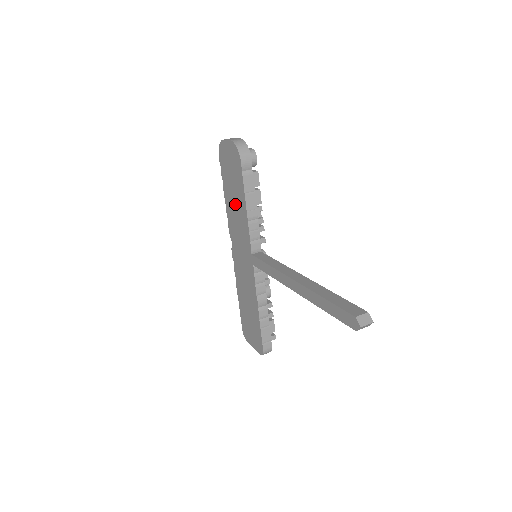
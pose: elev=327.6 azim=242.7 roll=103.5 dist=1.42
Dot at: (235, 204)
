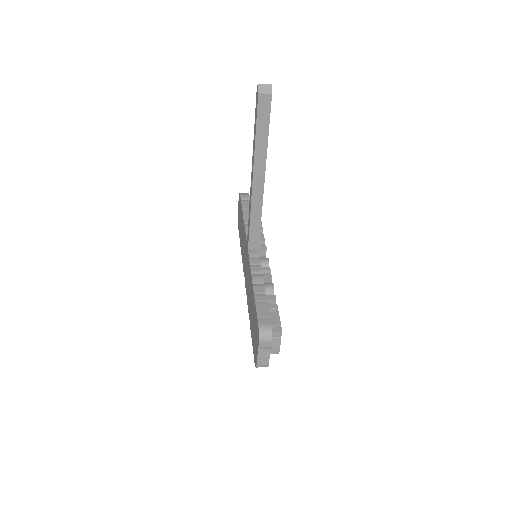
Dot at: (242, 235)
